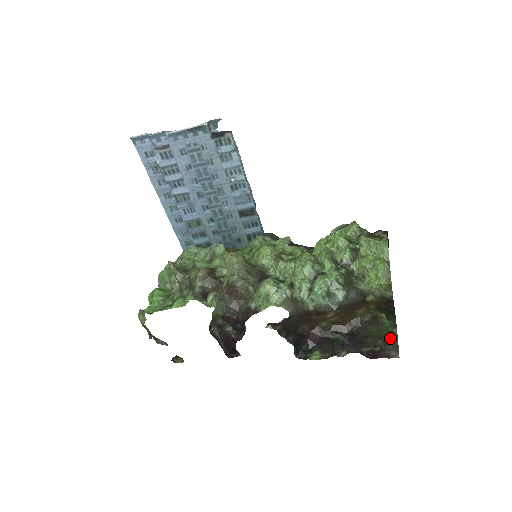
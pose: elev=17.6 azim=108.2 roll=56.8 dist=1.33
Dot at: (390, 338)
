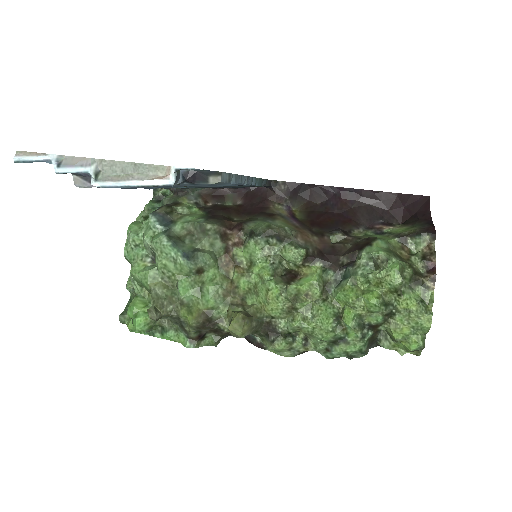
Dot at: occluded
